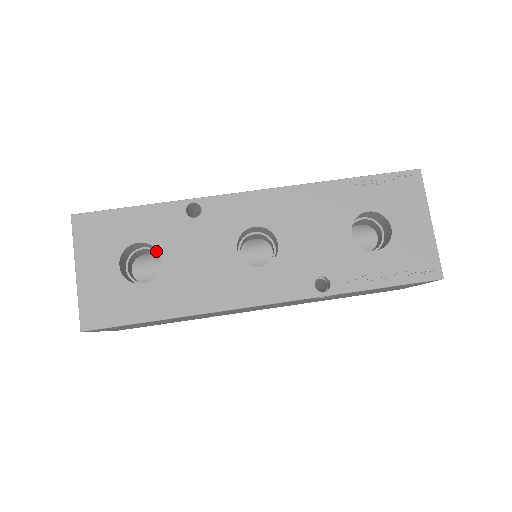
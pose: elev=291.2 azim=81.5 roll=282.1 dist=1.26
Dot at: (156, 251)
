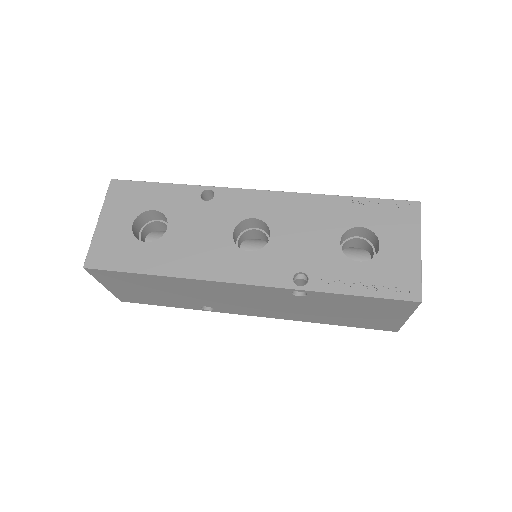
Dot at: occluded
